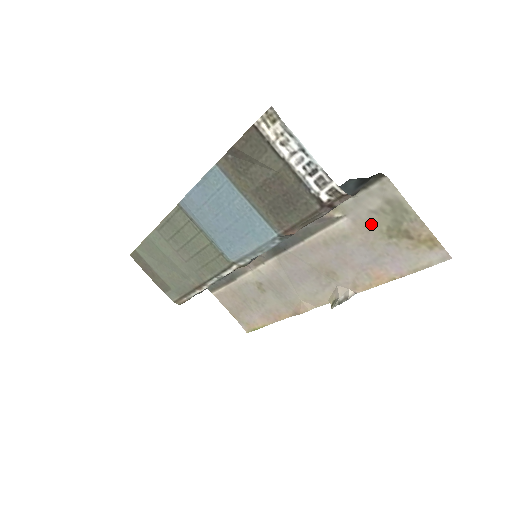
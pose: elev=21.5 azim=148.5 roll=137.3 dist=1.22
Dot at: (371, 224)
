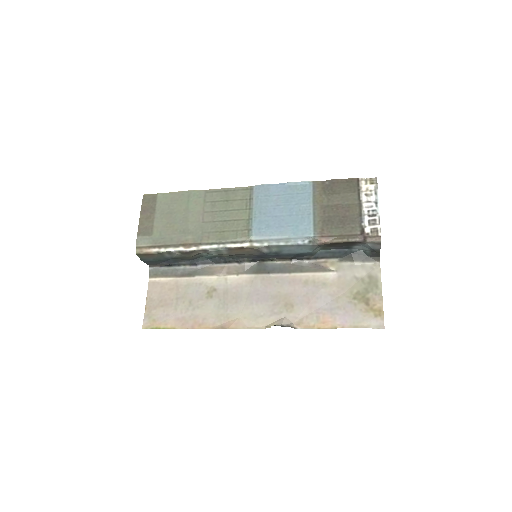
Dot at: (349, 285)
